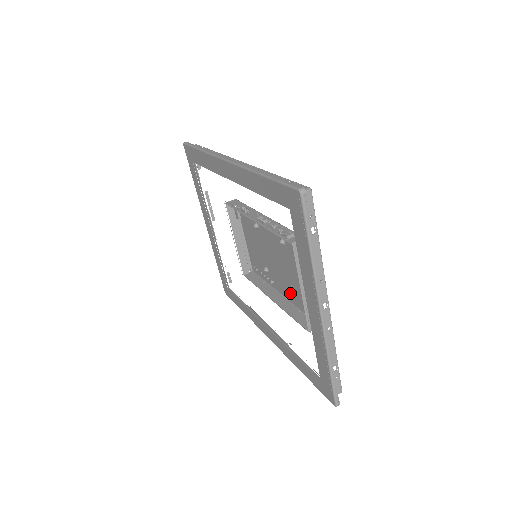
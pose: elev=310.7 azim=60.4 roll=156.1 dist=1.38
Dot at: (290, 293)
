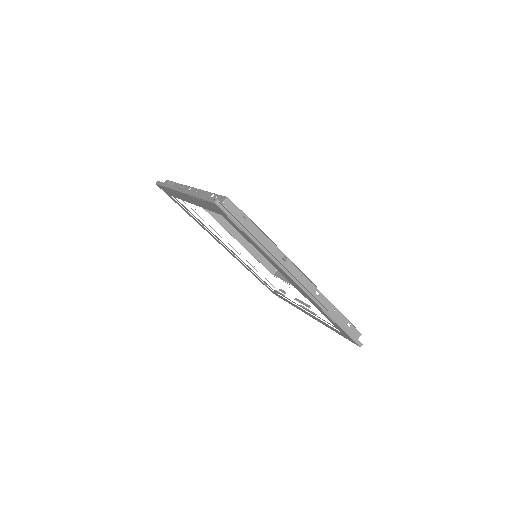
Dot at: occluded
